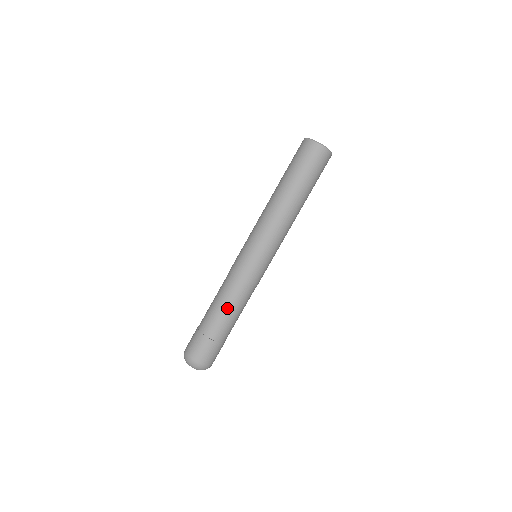
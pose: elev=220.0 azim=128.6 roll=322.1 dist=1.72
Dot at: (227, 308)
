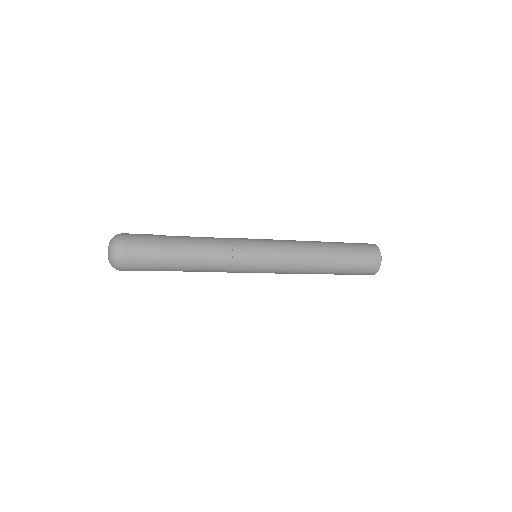
Dot at: (198, 245)
